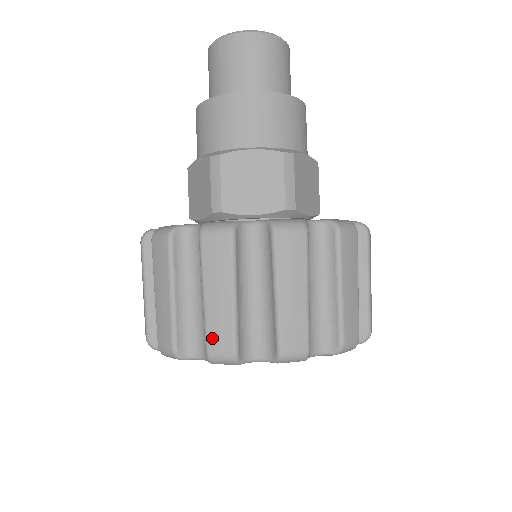
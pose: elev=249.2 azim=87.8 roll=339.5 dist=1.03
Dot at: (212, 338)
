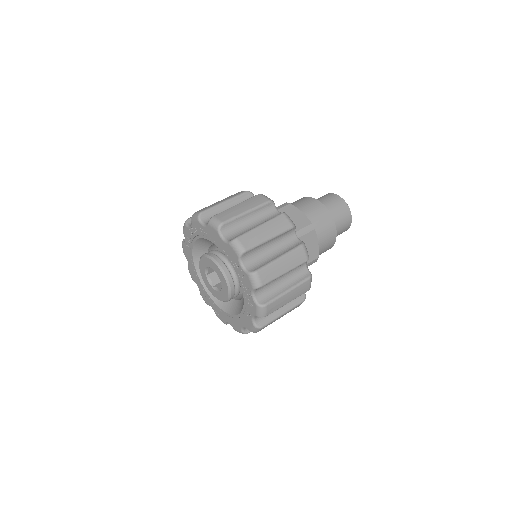
Dot at: (222, 214)
